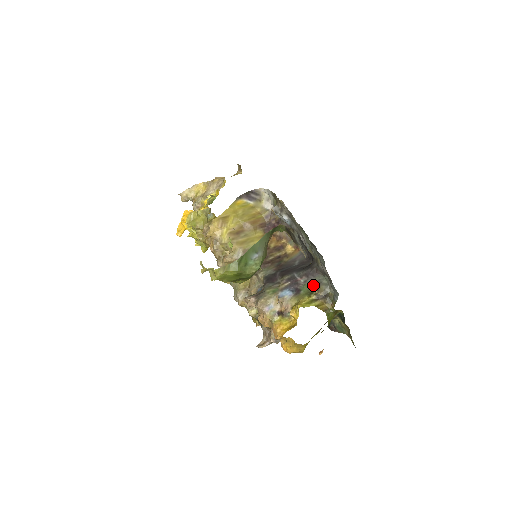
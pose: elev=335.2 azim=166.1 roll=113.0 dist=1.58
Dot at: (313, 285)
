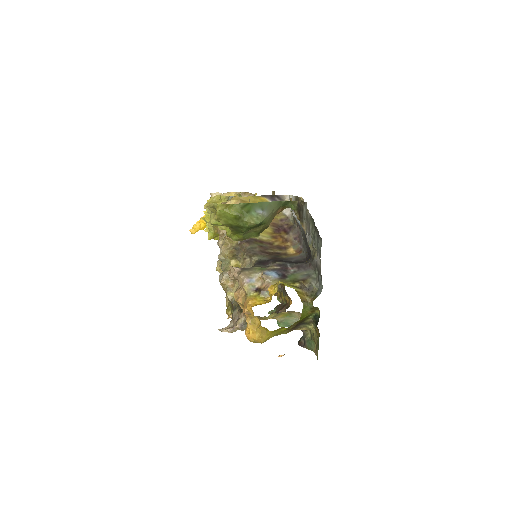
Dot at: (301, 276)
